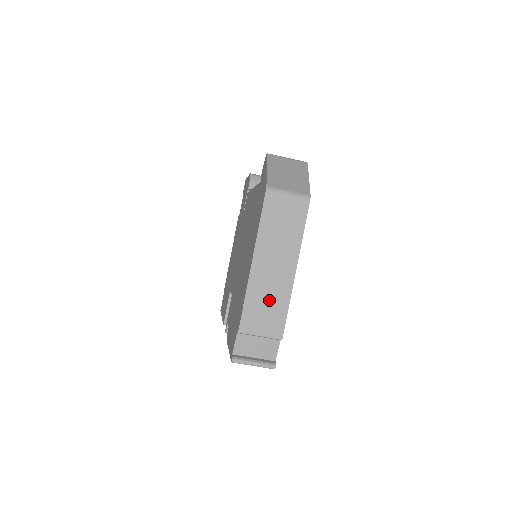
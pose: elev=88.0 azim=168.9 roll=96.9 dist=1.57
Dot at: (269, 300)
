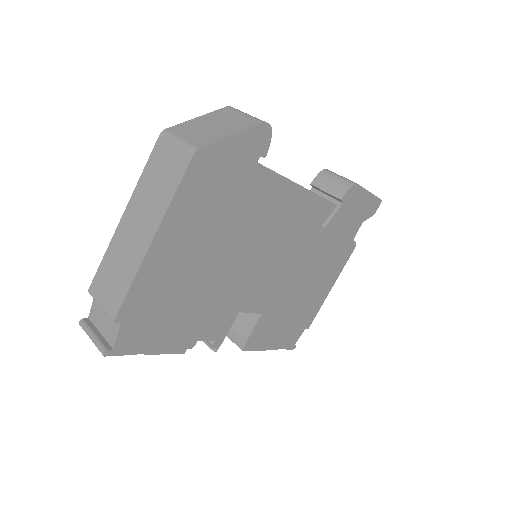
Dot at: (120, 267)
